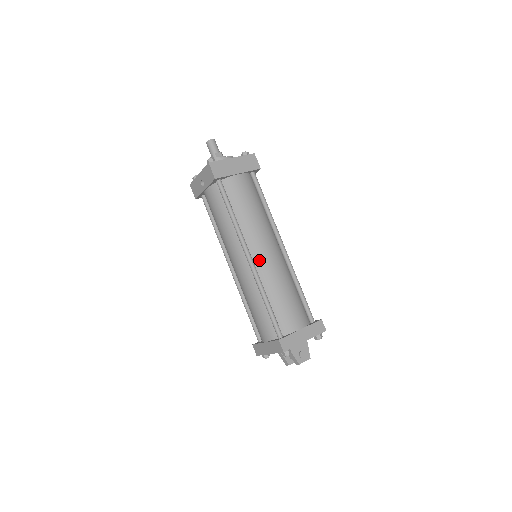
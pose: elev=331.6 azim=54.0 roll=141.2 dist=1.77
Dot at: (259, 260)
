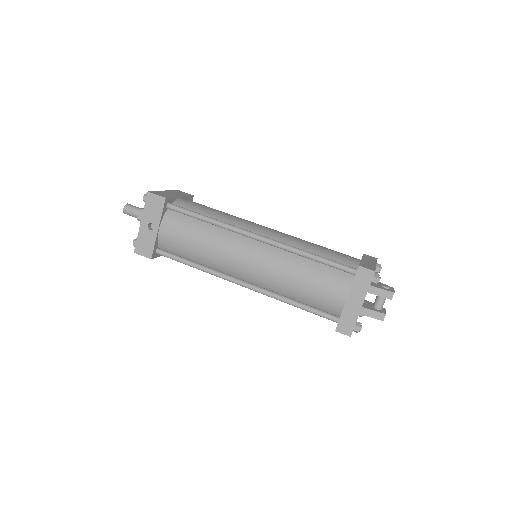
Dot at: (267, 235)
